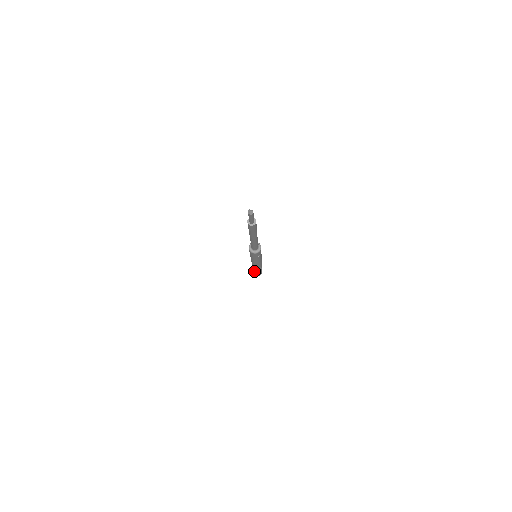
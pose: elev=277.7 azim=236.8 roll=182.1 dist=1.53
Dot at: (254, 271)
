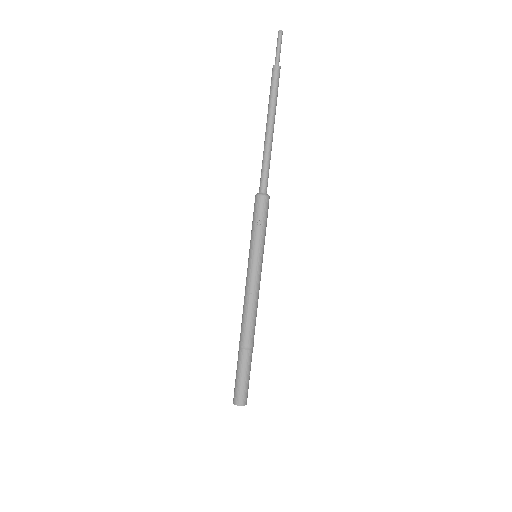
Dot at: (237, 363)
